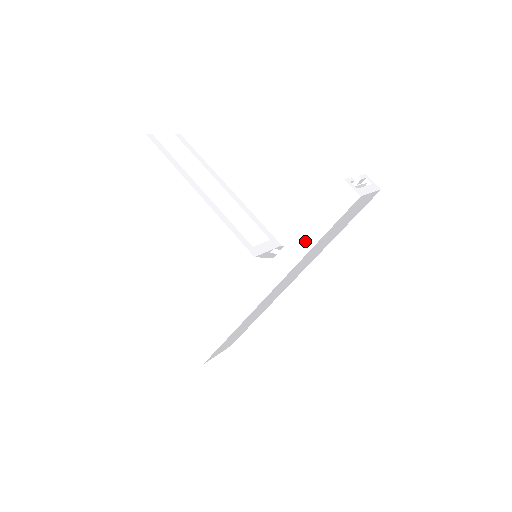
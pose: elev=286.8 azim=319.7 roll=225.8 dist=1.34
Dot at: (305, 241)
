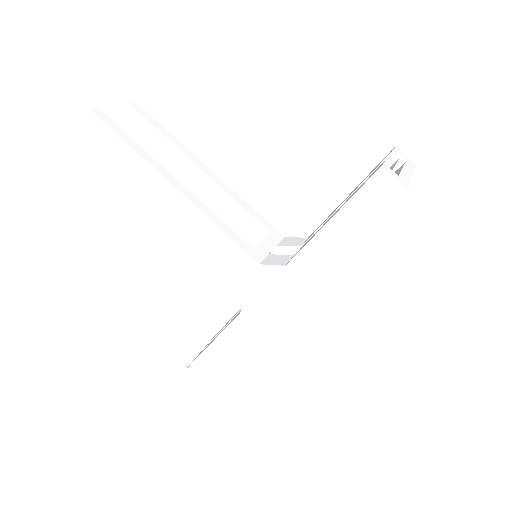
Dot at: (328, 244)
